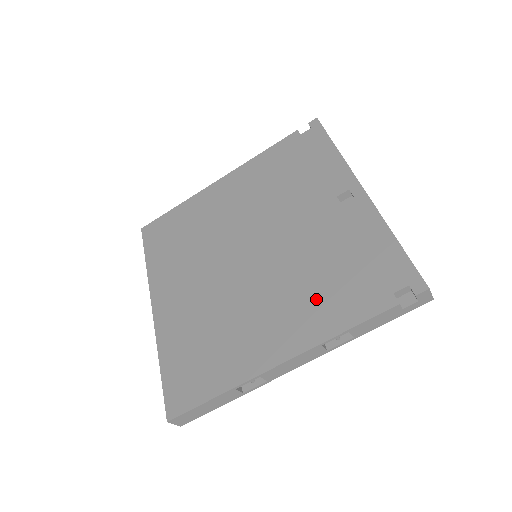
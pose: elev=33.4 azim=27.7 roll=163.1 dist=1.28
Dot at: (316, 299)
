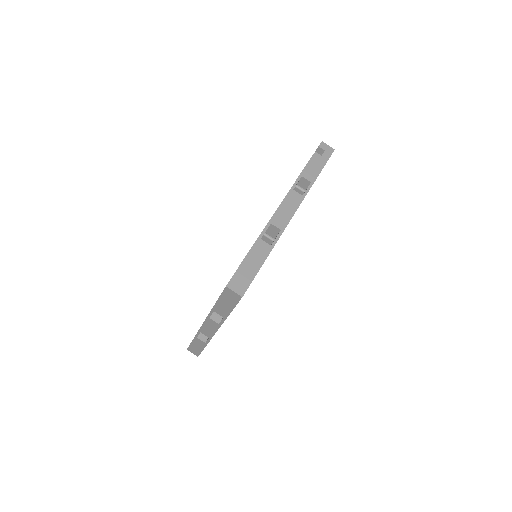
Dot at: occluded
